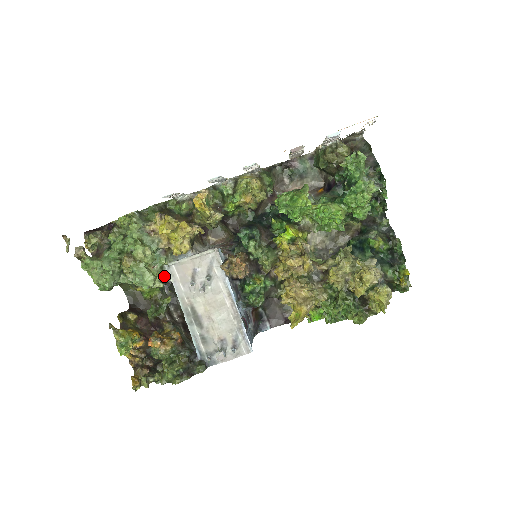
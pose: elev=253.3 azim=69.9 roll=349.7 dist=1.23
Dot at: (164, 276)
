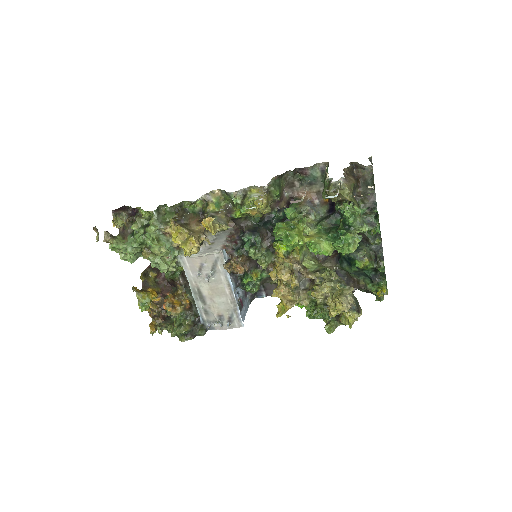
Dot at: (177, 262)
